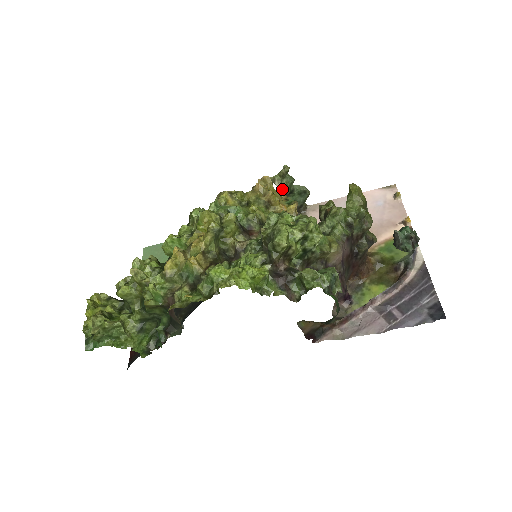
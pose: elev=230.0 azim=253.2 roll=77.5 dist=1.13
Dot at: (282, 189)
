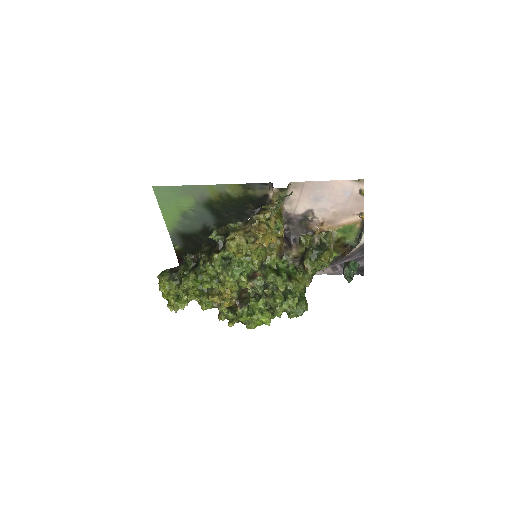
Dot at: (272, 215)
